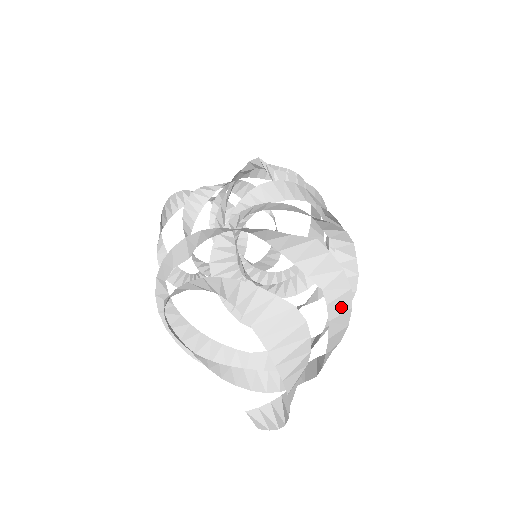
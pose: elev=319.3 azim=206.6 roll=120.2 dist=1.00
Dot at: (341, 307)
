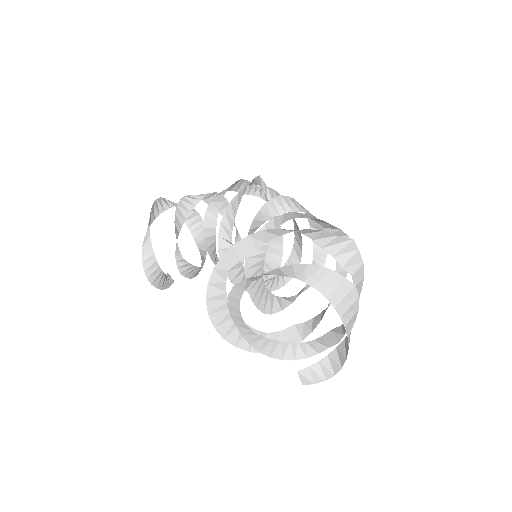
Dot at: (358, 290)
